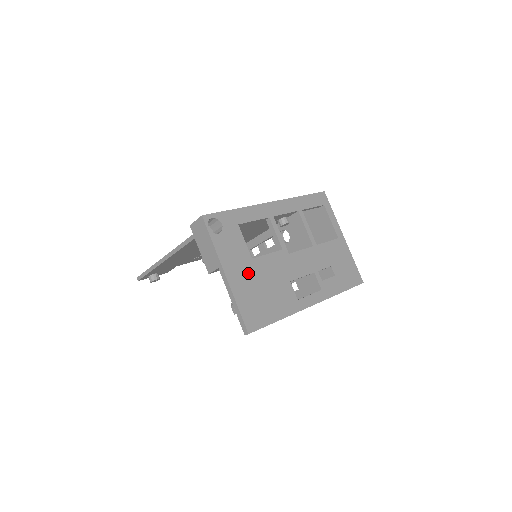
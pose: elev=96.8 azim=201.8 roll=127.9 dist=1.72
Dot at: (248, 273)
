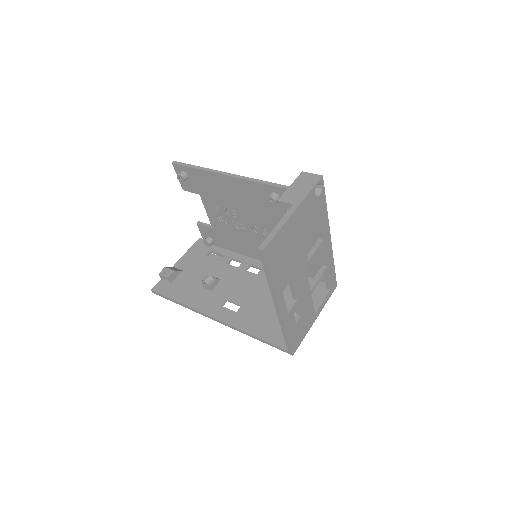
Dot at: (296, 233)
